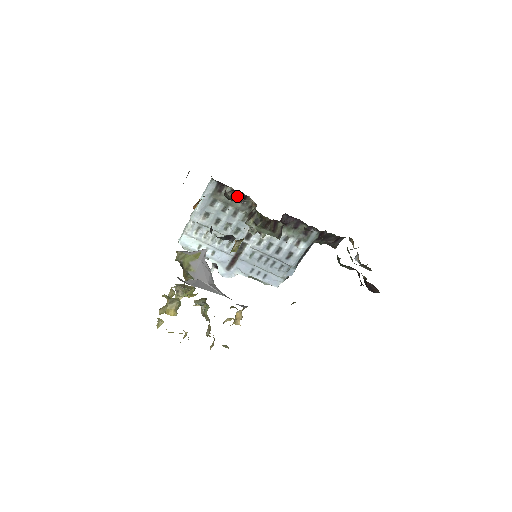
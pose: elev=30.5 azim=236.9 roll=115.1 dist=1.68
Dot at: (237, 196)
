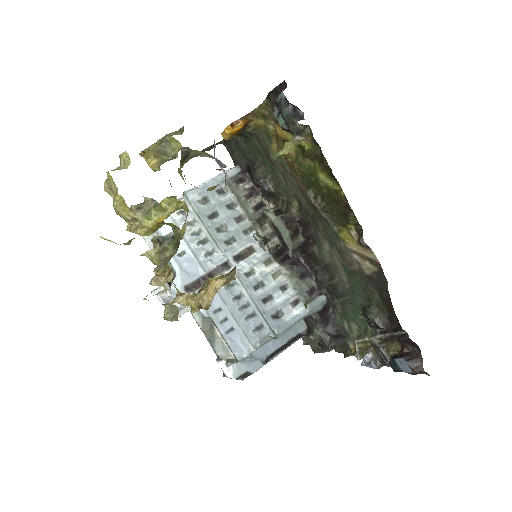
Dot at: (254, 199)
